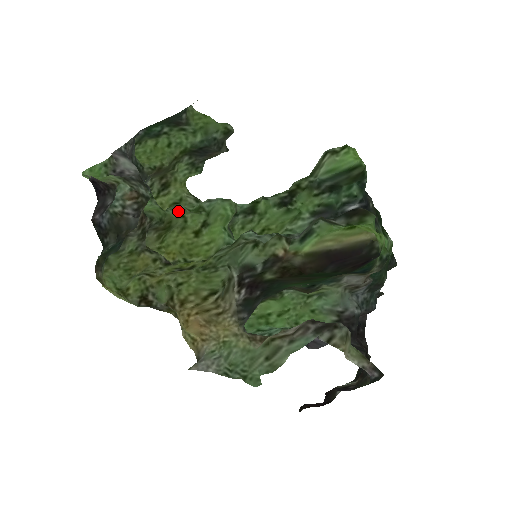
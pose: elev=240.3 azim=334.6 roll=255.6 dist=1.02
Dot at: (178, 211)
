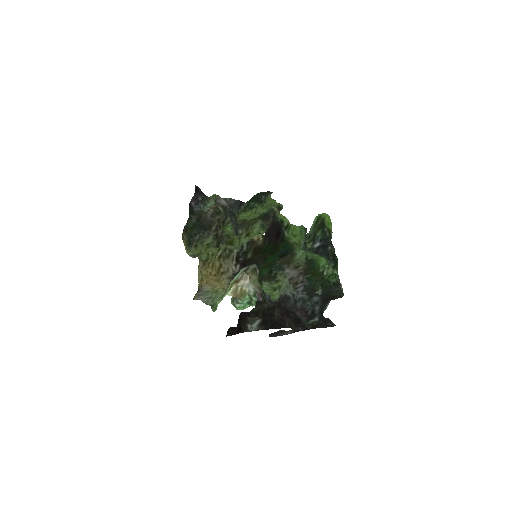
Dot at: occluded
